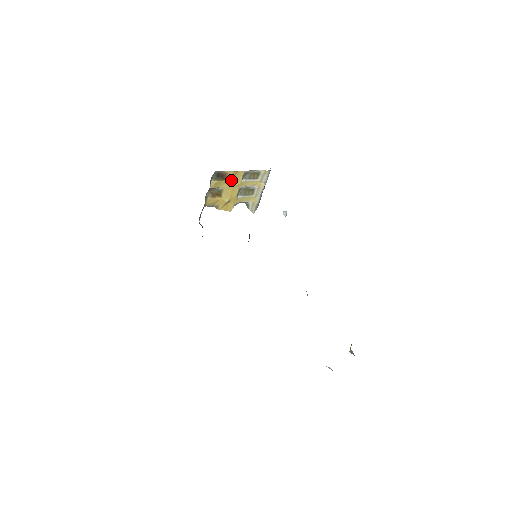
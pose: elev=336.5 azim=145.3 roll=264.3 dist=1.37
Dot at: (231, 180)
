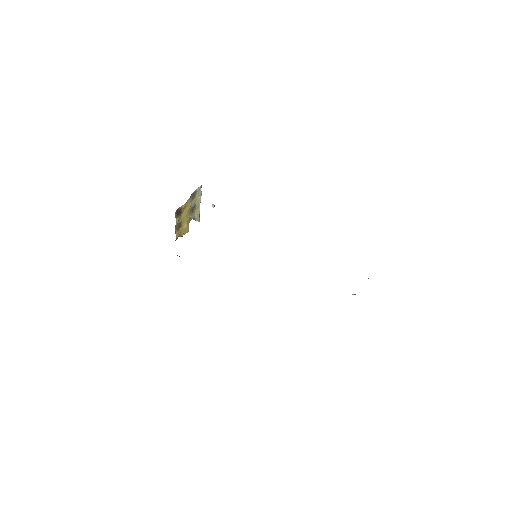
Dot at: (184, 210)
